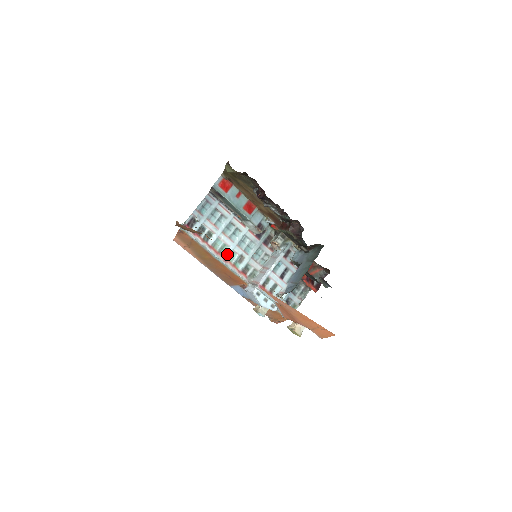
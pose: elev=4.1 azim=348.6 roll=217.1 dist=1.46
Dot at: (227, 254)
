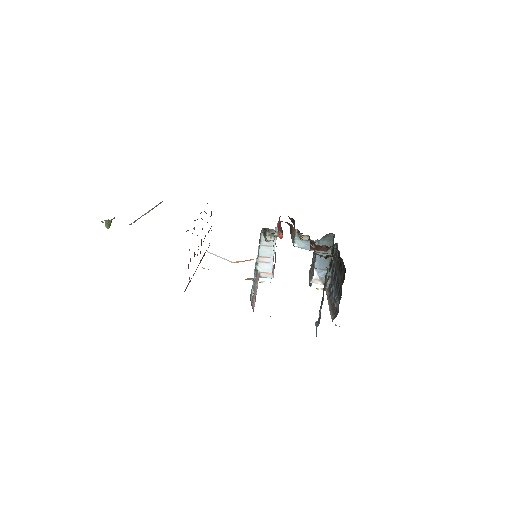
Dot at: occluded
